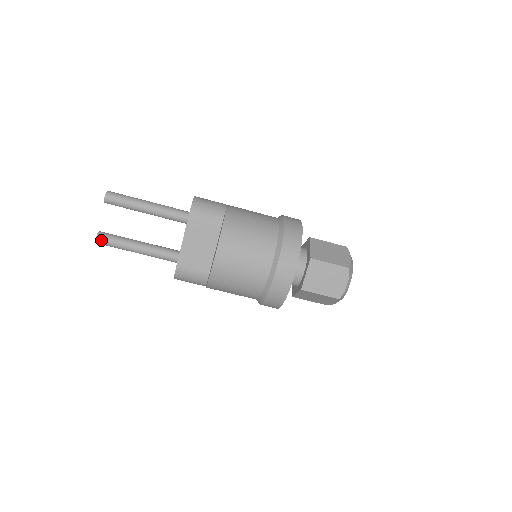
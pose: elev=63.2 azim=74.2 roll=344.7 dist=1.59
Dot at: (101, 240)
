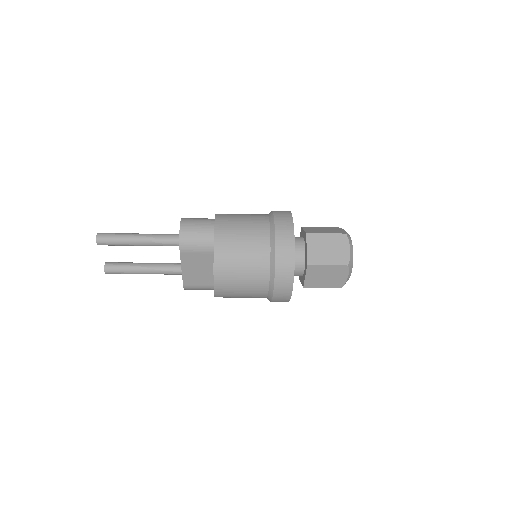
Dot at: (109, 273)
